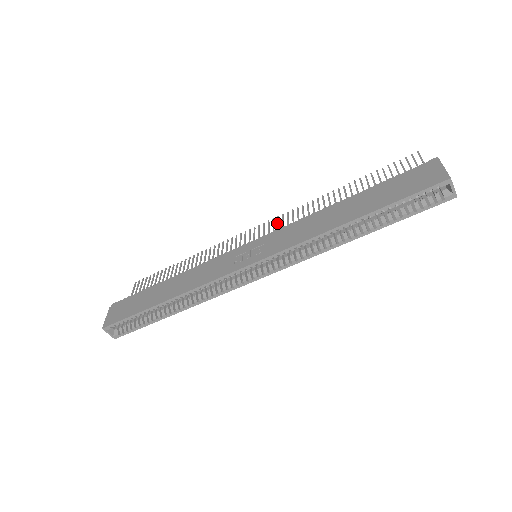
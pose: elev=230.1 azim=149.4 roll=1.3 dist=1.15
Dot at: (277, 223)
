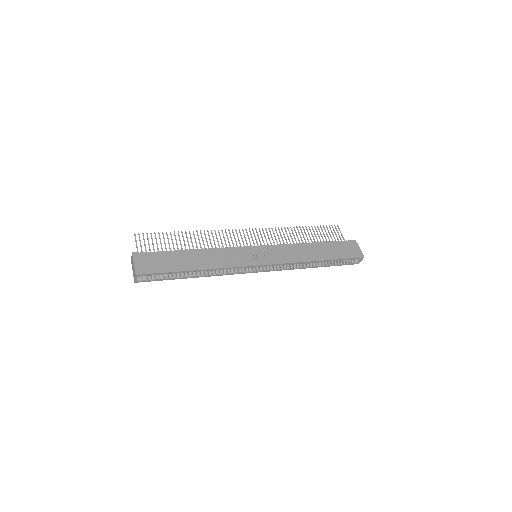
Dot at: (261, 234)
